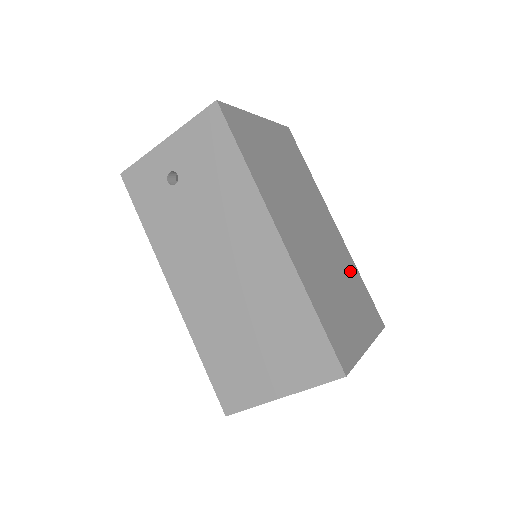
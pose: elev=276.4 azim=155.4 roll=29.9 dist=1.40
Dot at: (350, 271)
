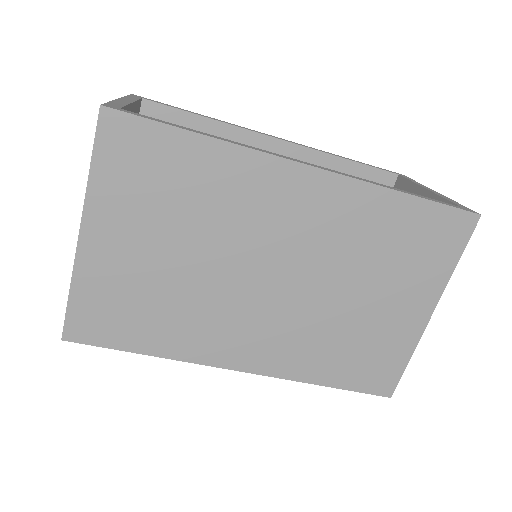
Dot at: (371, 226)
